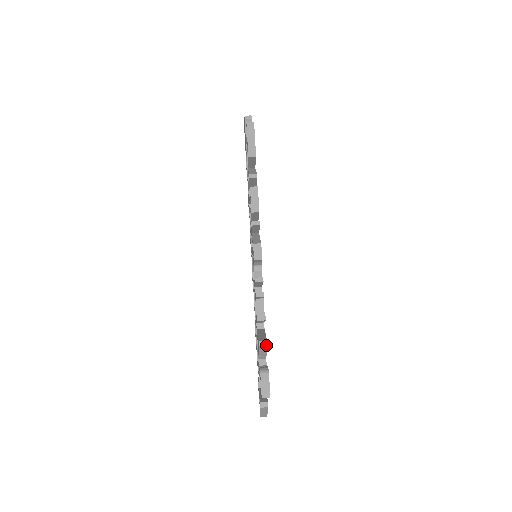
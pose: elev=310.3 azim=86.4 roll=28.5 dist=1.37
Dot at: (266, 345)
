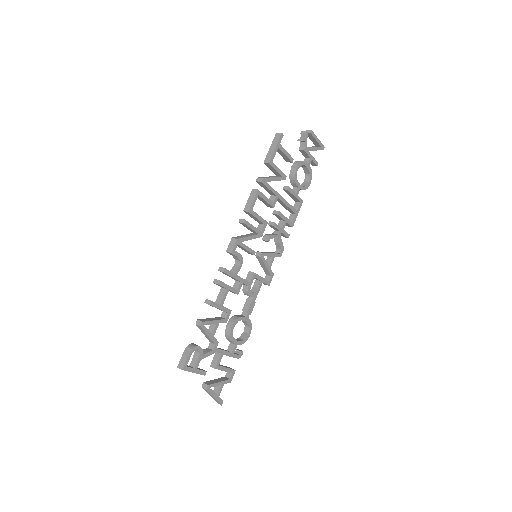
Dot at: (200, 325)
